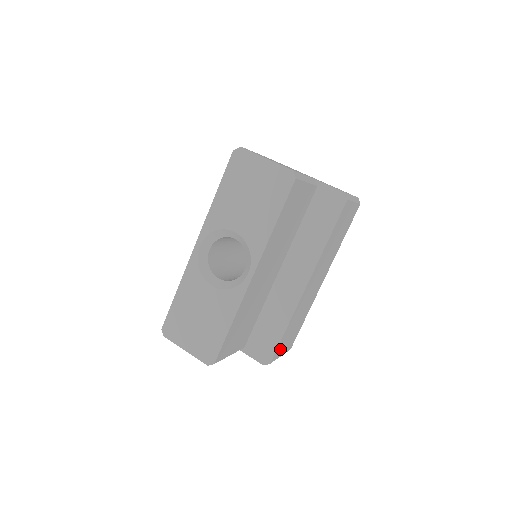
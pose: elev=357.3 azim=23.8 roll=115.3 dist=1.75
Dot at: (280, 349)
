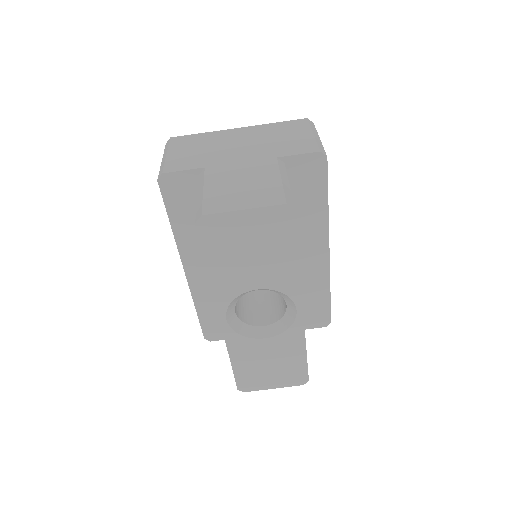
Dot at: occluded
